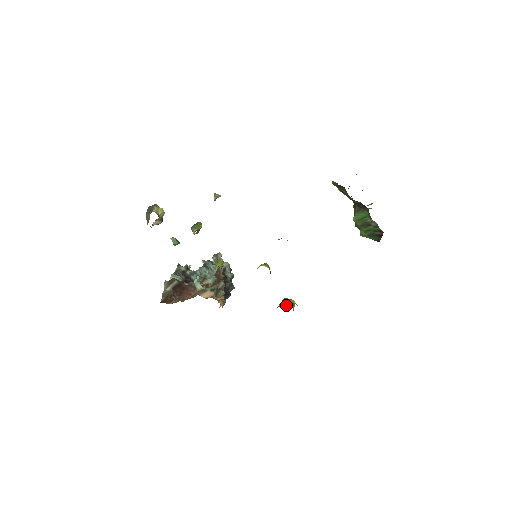
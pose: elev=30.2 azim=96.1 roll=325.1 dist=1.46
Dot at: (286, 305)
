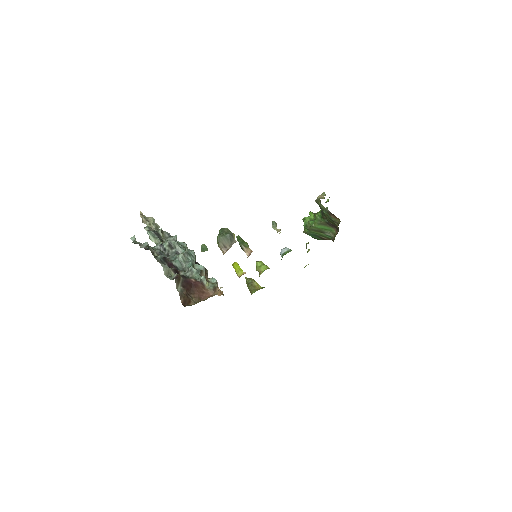
Dot at: (258, 288)
